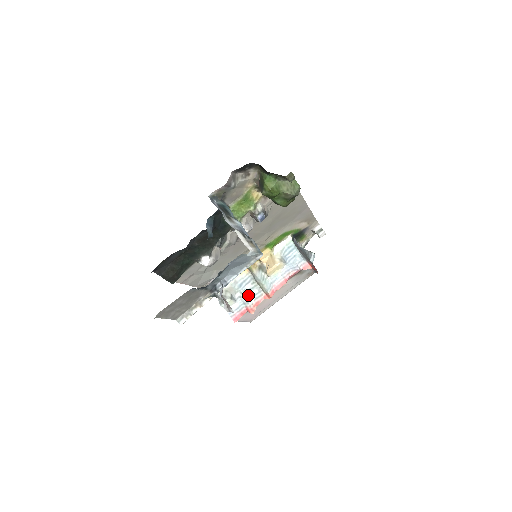
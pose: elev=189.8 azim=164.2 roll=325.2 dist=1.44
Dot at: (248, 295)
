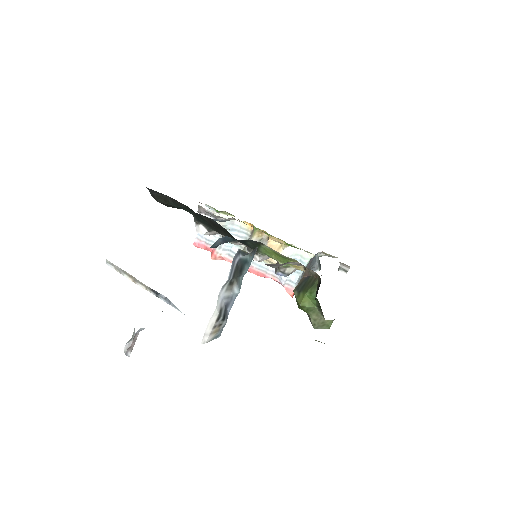
Dot at: (227, 244)
